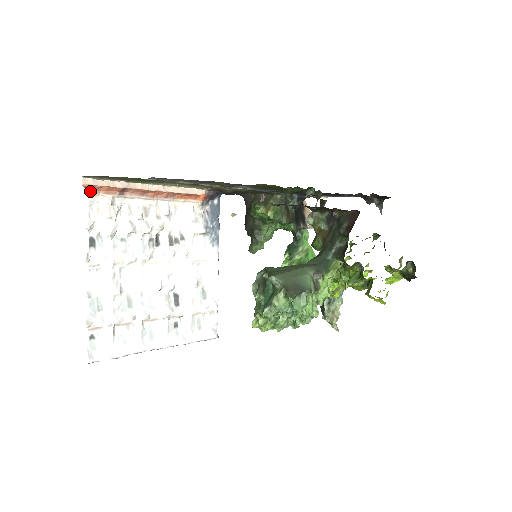
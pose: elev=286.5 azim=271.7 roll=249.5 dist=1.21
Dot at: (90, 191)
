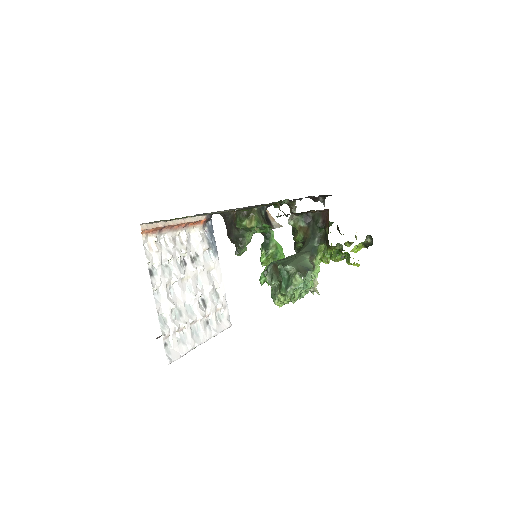
Dot at: (143, 234)
